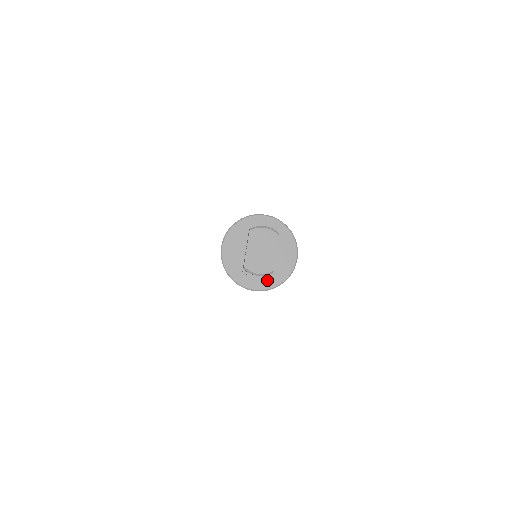
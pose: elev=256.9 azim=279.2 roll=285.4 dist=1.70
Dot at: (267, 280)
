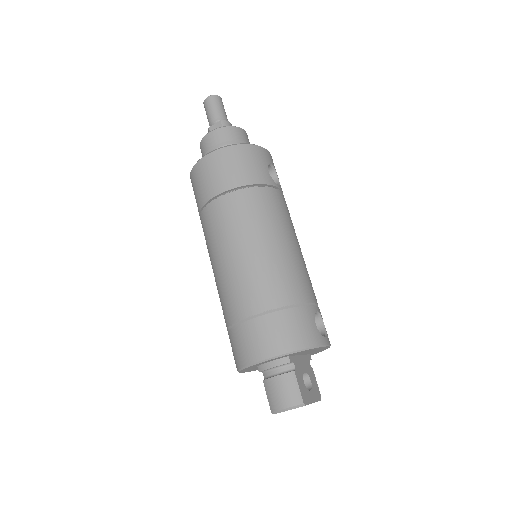
Dot at: occluded
